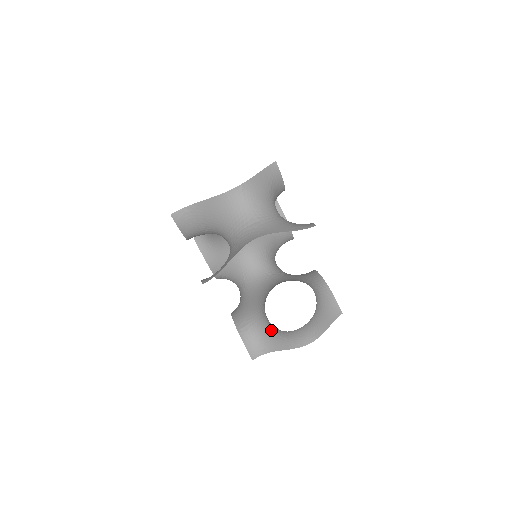
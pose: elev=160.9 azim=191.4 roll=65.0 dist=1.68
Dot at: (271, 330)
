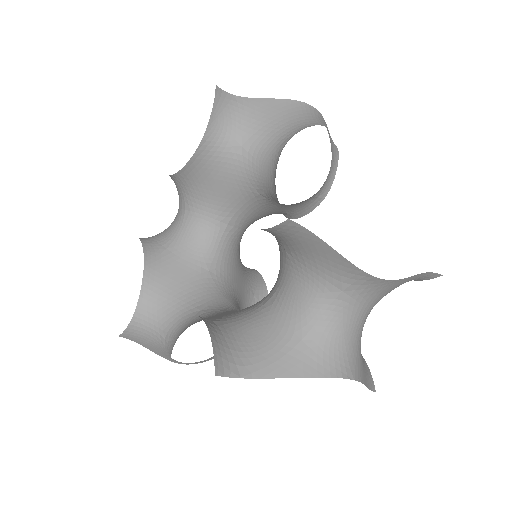
Dot at: (277, 325)
